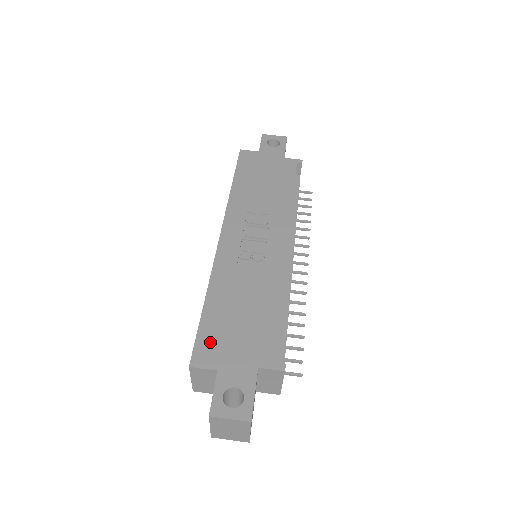
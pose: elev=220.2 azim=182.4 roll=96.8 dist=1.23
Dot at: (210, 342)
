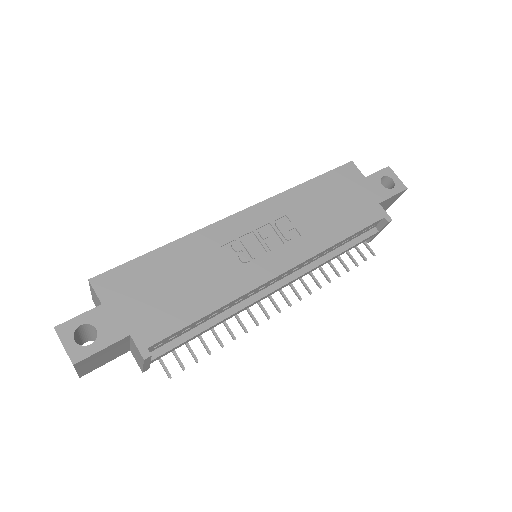
Dot at: (125, 279)
